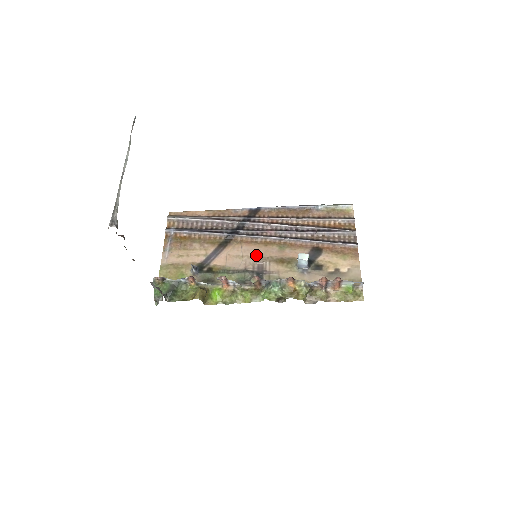
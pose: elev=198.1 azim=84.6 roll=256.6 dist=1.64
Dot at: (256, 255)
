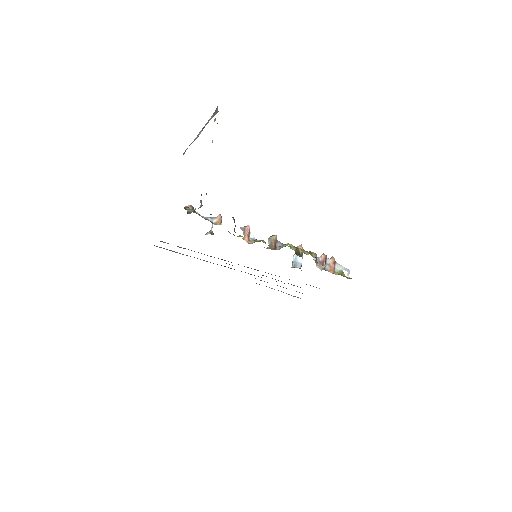
Dot at: occluded
